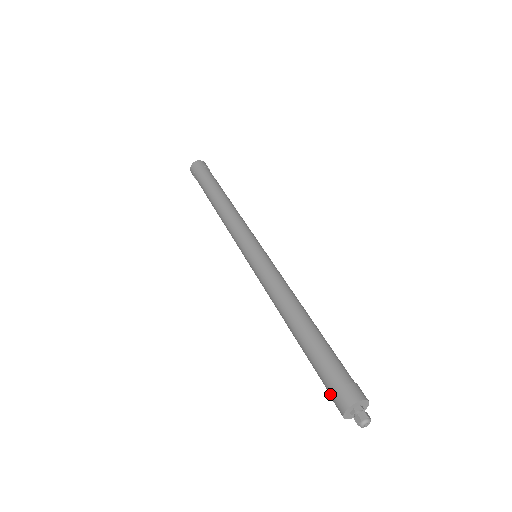
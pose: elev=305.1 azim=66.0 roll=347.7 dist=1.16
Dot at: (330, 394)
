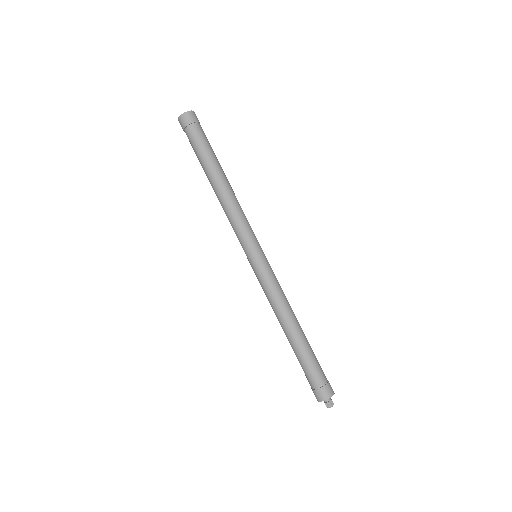
Dot at: (312, 386)
